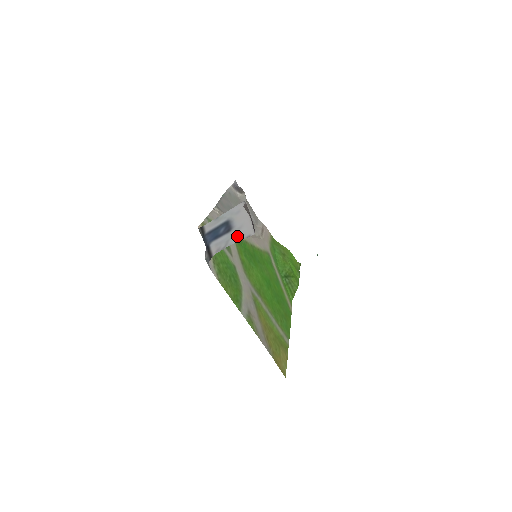
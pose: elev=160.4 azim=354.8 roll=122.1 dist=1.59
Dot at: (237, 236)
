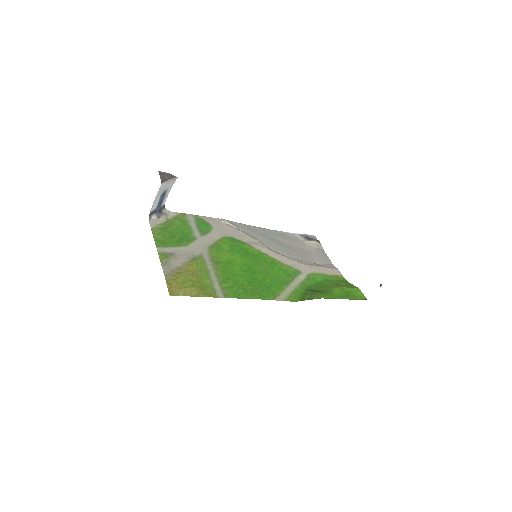
Dot at: (159, 193)
